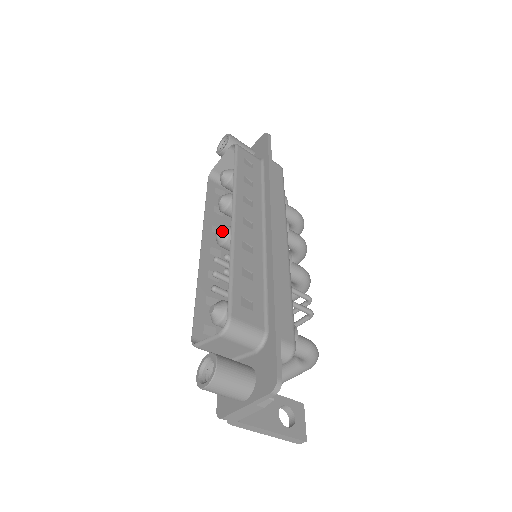
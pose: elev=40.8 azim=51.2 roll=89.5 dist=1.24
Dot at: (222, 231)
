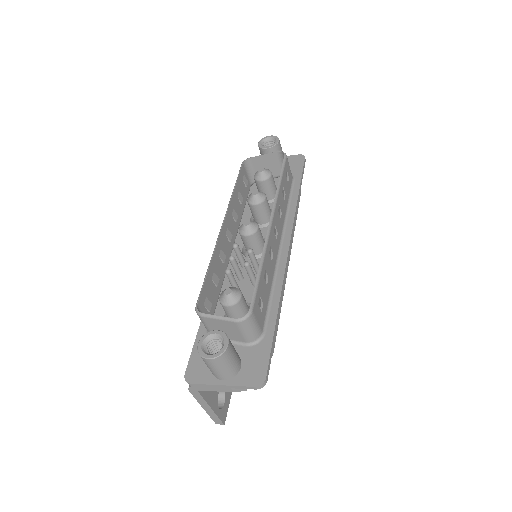
Dot at: (252, 225)
